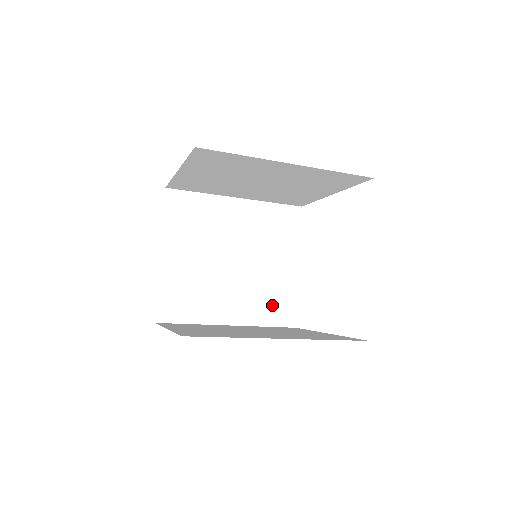
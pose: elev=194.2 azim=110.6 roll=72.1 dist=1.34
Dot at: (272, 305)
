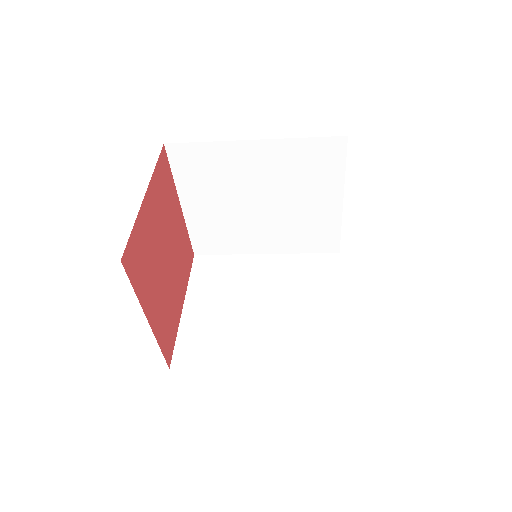
Dot at: (313, 347)
